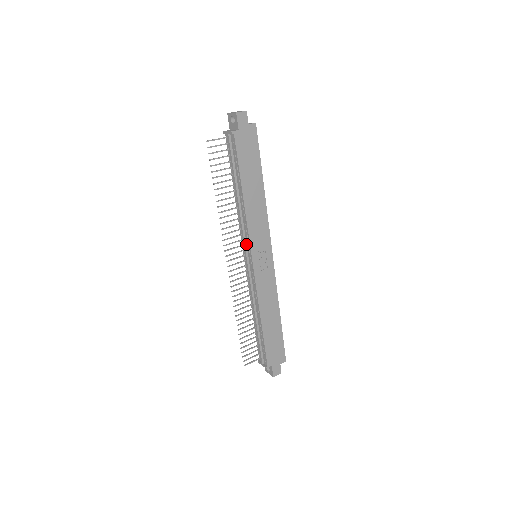
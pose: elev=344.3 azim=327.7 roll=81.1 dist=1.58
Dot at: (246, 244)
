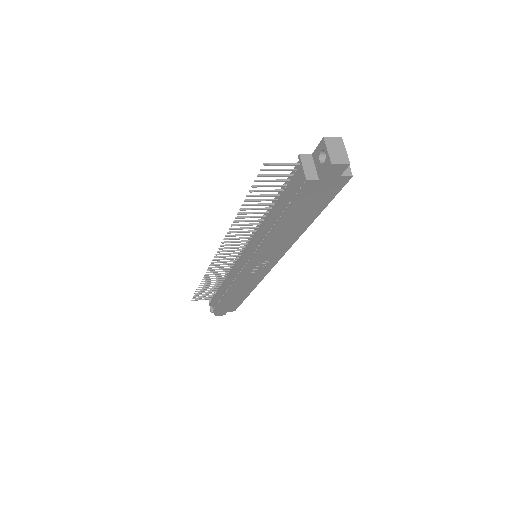
Dot at: (250, 251)
